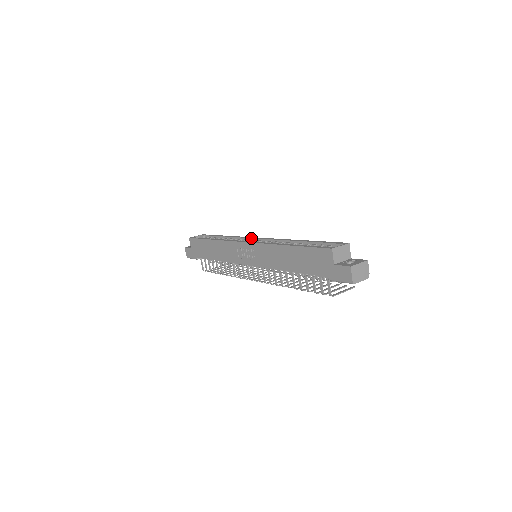
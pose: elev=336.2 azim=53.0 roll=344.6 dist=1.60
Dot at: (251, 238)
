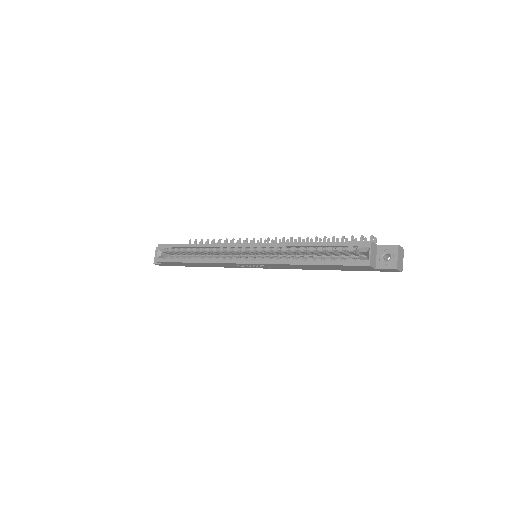
Dot at: (237, 247)
